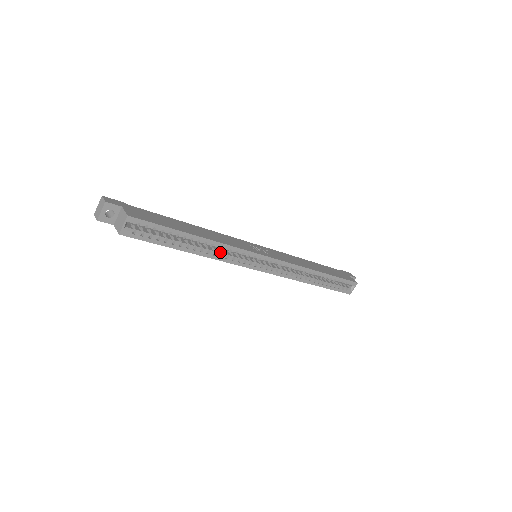
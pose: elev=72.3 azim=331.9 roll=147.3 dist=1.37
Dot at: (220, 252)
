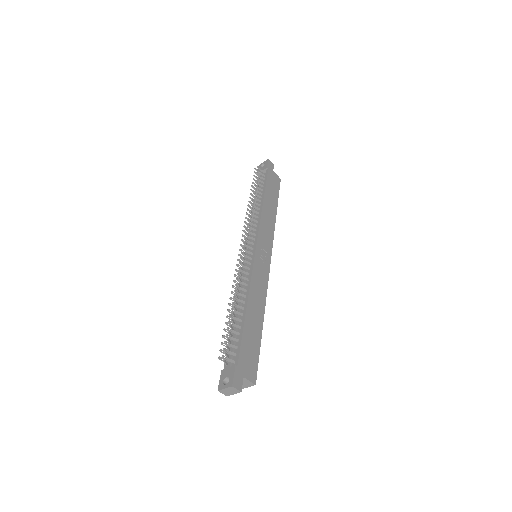
Dot at: occluded
